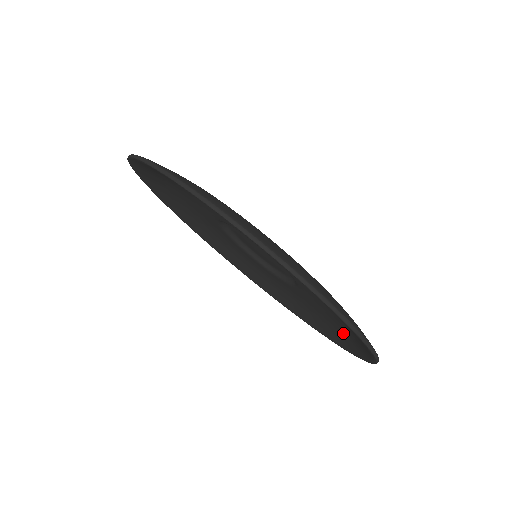
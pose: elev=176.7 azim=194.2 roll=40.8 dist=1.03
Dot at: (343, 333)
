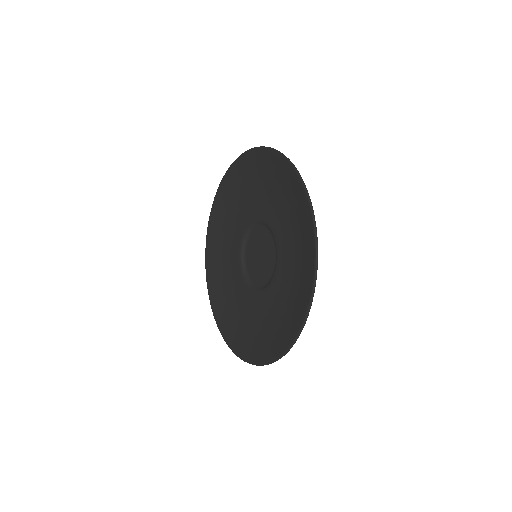
Dot at: (268, 337)
